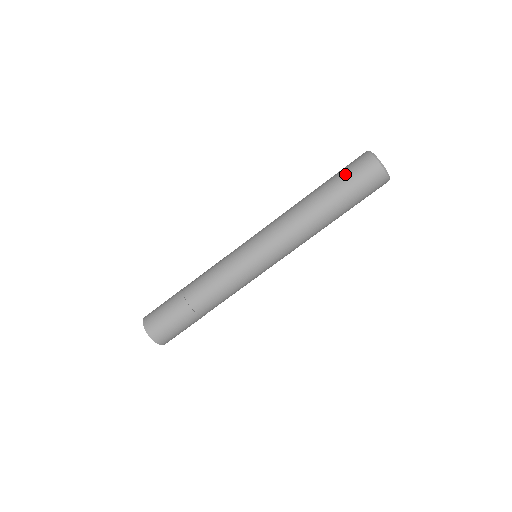
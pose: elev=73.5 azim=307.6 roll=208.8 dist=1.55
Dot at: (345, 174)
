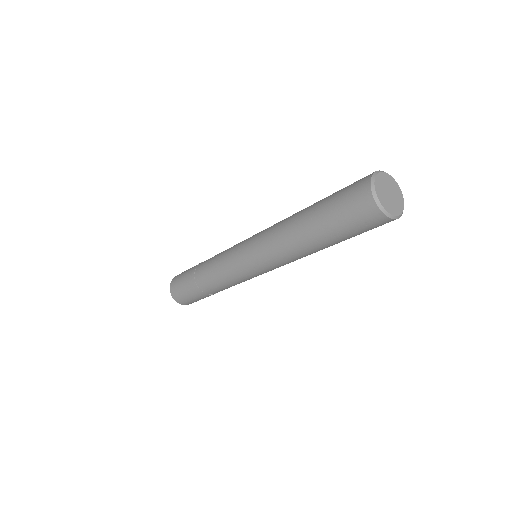
Dot at: (343, 223)
